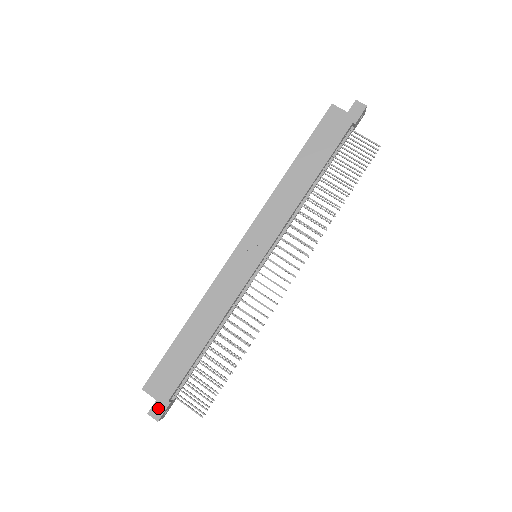
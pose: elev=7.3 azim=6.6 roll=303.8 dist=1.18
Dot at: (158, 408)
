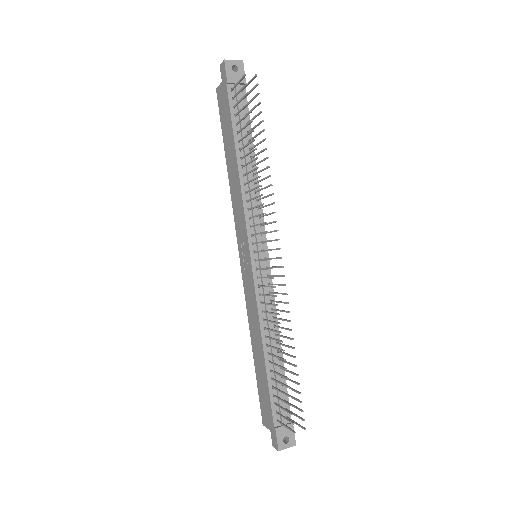
Dot at: (273, 438)
